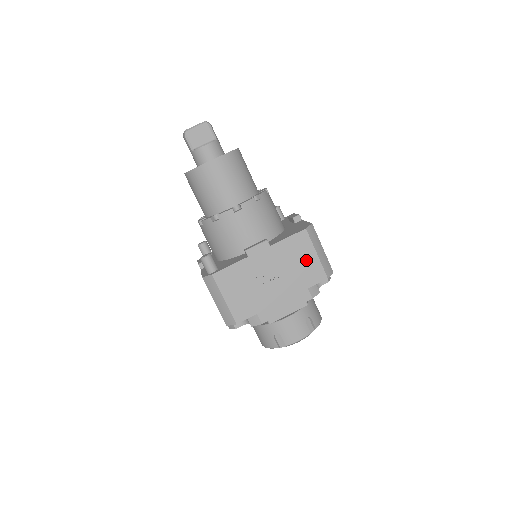
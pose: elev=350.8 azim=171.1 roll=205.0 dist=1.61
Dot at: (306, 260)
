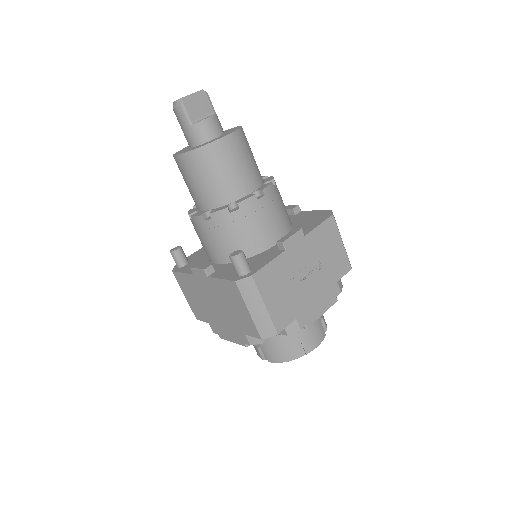
Dot at: (334, 250)
